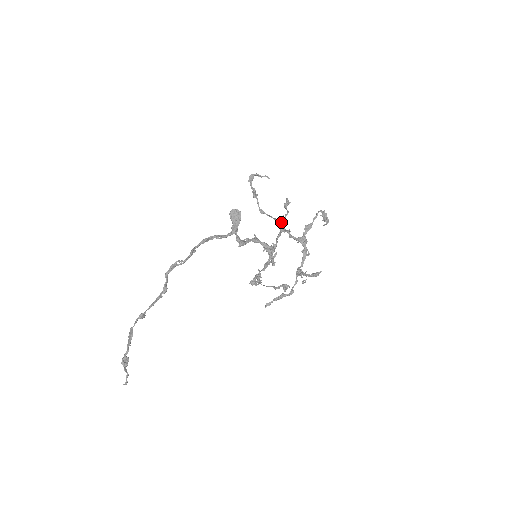
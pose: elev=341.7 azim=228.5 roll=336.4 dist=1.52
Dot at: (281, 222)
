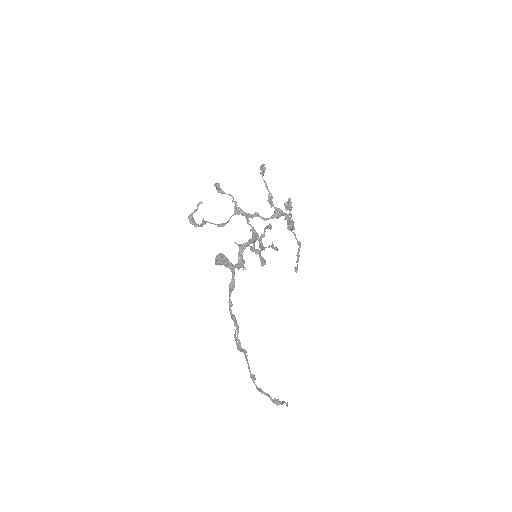
Dot at: (240, 213)
